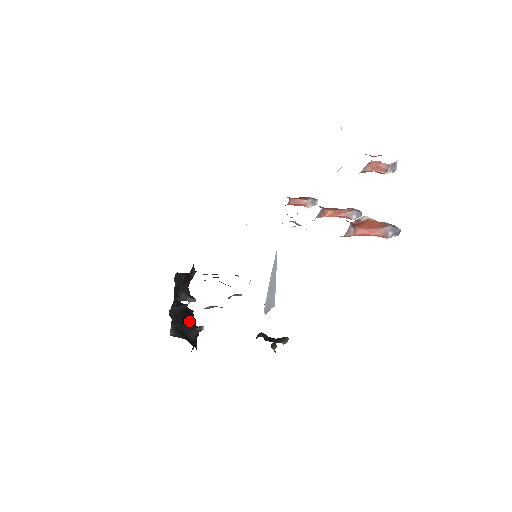
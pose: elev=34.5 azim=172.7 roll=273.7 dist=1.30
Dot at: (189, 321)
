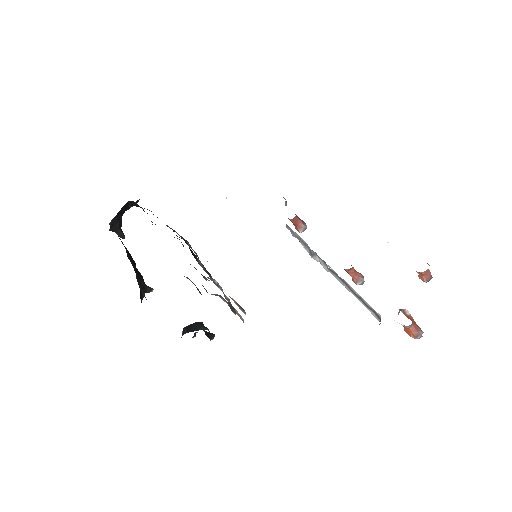
Dot at: (140, 274)
